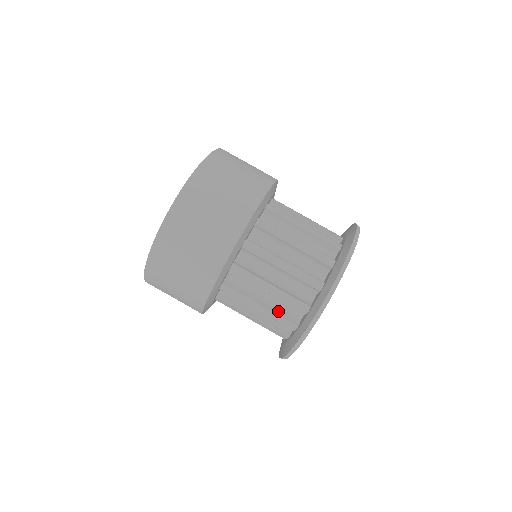
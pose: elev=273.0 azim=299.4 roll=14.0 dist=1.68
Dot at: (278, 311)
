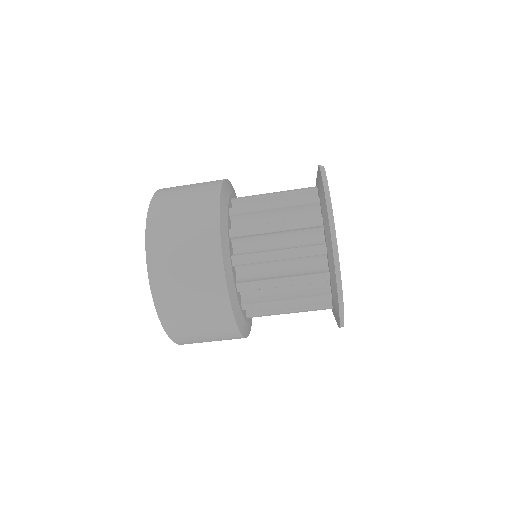
Dot at: occluded
